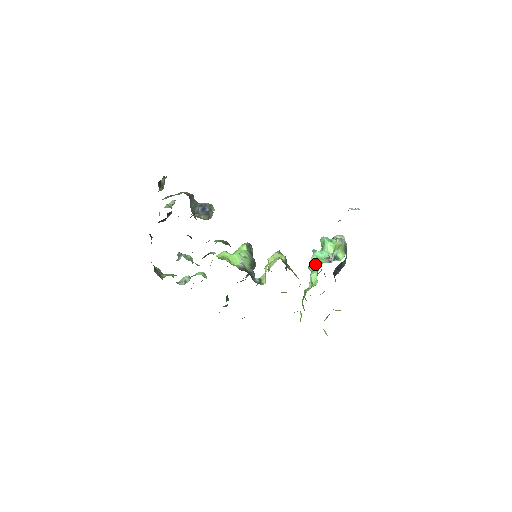
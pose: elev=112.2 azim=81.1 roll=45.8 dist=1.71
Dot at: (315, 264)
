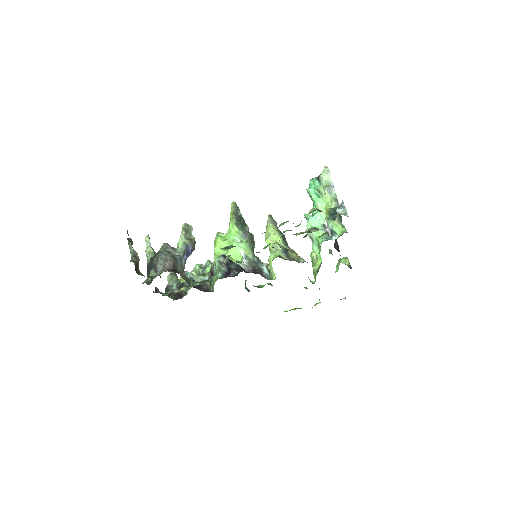
Dot at: (313, 238)
